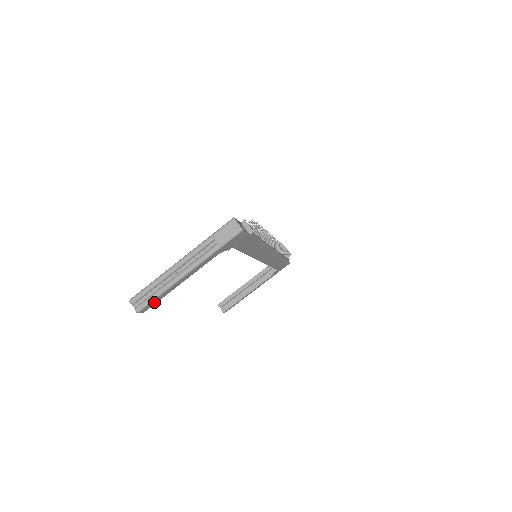
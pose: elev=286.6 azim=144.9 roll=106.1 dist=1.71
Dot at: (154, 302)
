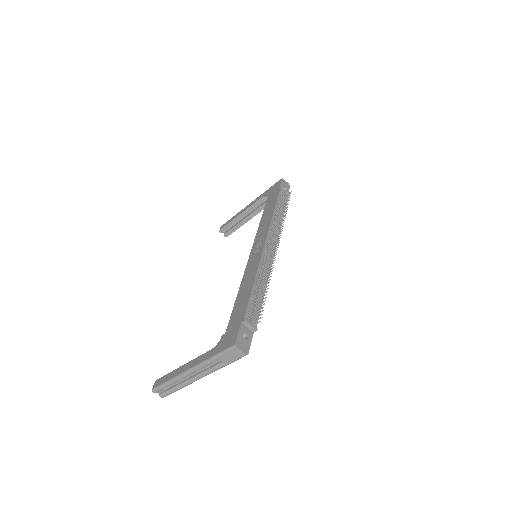
Dot at: occluded
